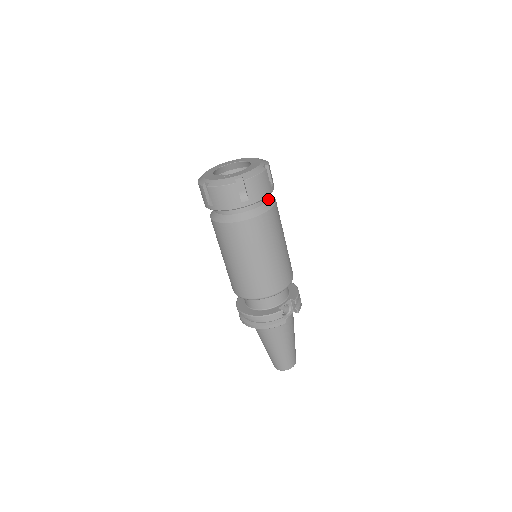
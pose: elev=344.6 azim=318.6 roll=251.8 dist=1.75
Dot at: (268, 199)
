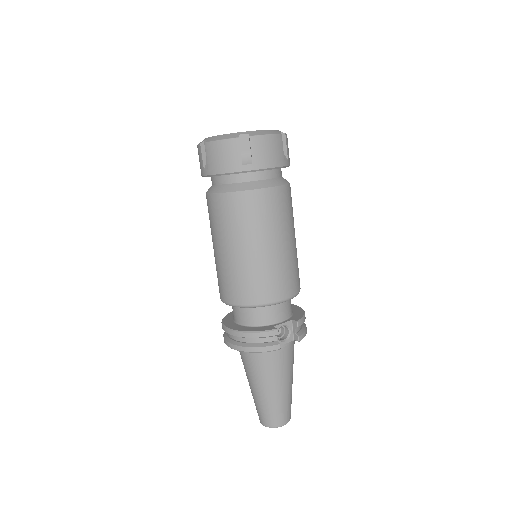
Dot at: (279, 177)
